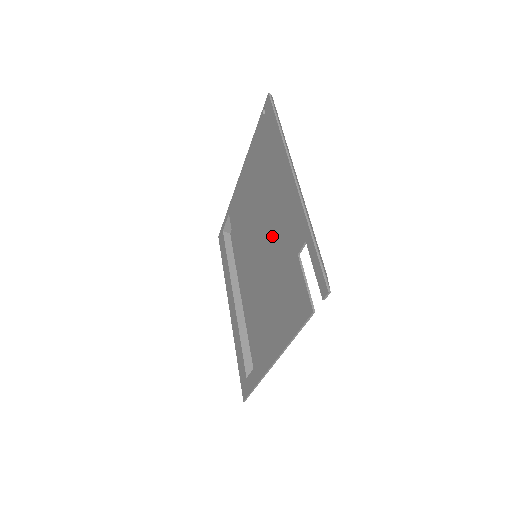
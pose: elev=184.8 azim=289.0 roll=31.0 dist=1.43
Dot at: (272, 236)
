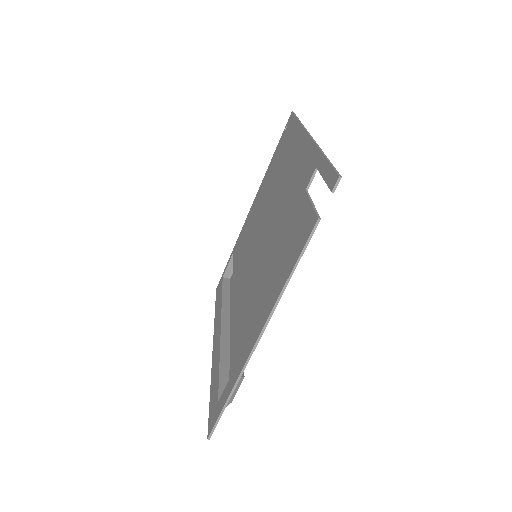
Dot at: (278, 211)
